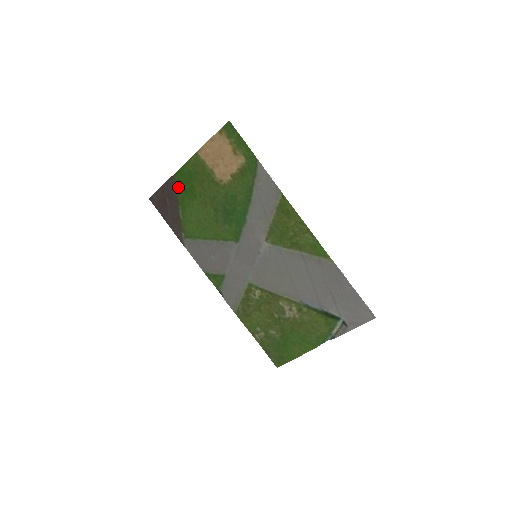
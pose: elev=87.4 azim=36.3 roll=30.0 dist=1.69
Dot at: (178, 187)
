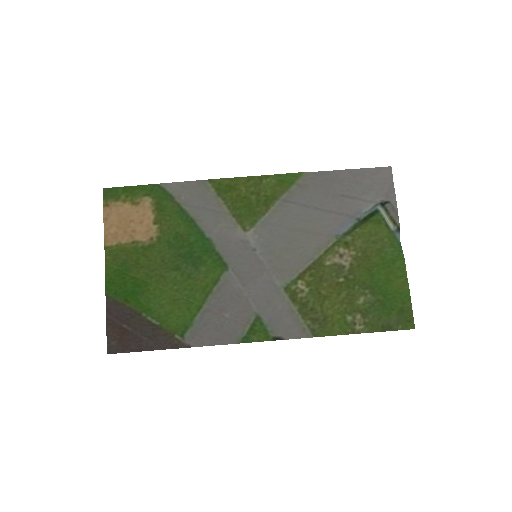
Dot at: (122, 299)
